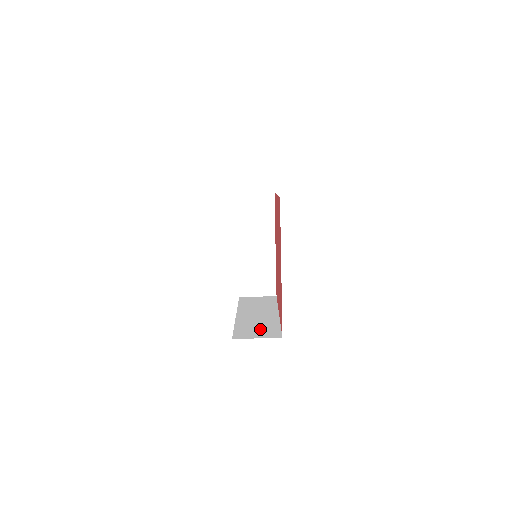
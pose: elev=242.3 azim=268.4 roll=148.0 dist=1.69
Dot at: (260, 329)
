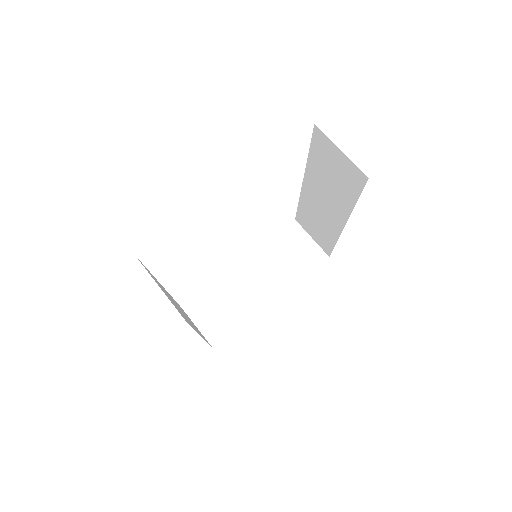
Dot at: occluded
